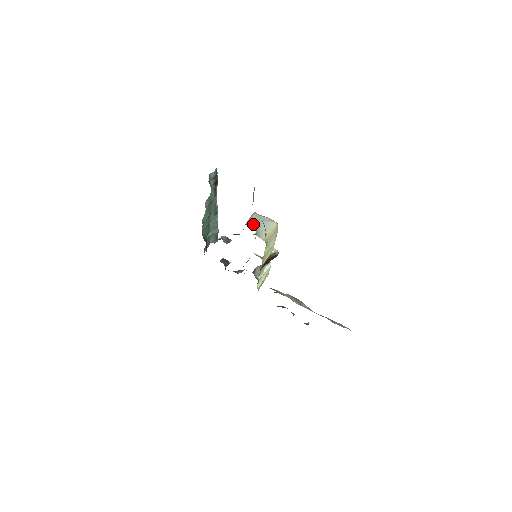
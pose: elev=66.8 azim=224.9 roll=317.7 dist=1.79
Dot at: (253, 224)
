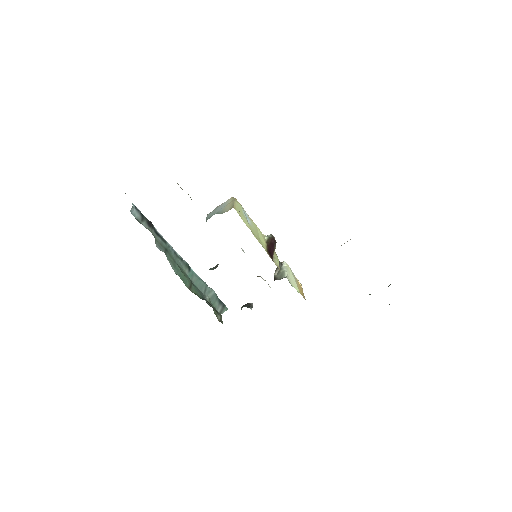
Dot at: (211, 216)
